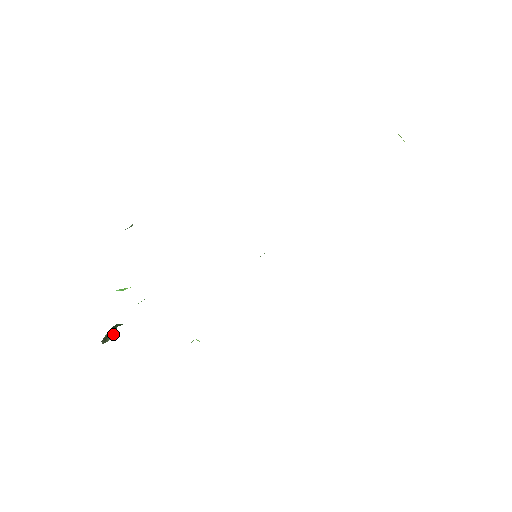
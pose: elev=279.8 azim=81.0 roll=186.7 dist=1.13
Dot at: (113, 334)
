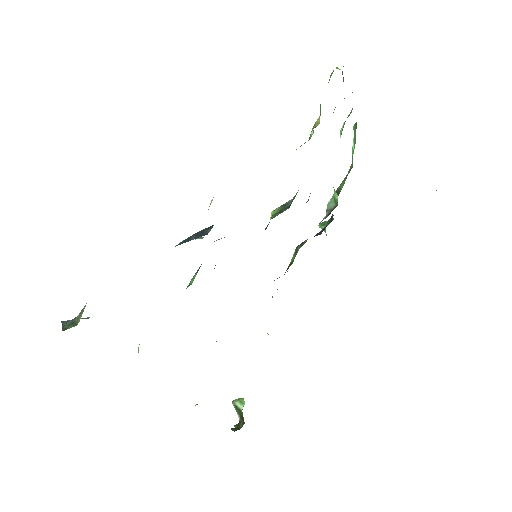
Dot at: occluded
